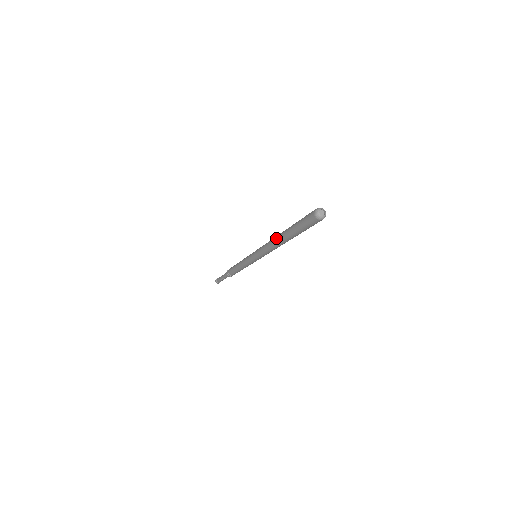
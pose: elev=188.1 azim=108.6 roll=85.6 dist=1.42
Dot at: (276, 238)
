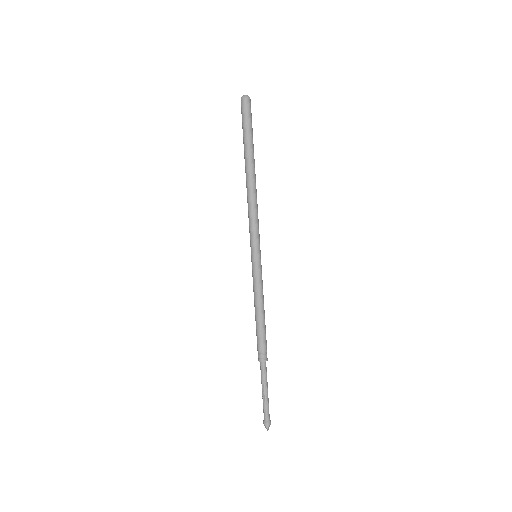
Dot at: (246, 182)
